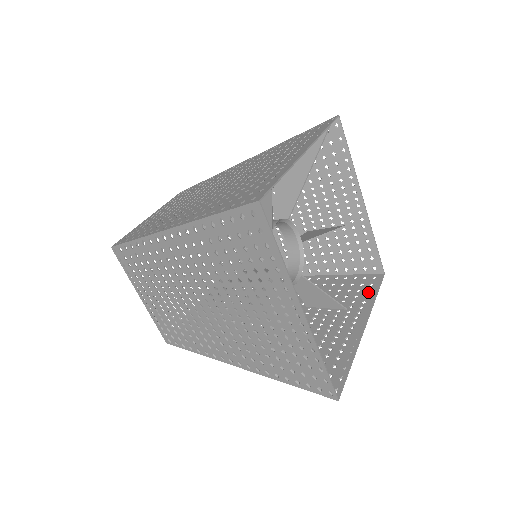
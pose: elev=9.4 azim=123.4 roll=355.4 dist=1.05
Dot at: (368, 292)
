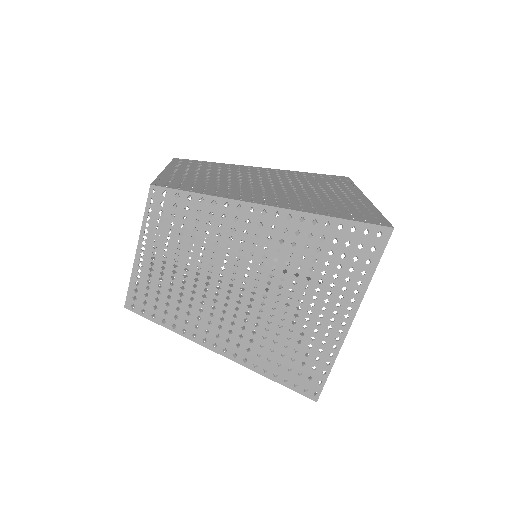
Dot at: occluded
